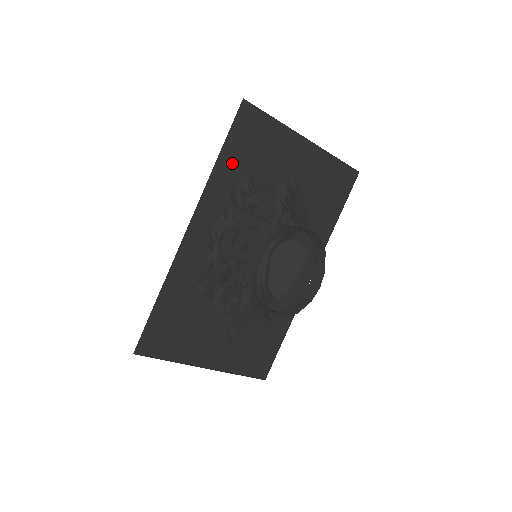
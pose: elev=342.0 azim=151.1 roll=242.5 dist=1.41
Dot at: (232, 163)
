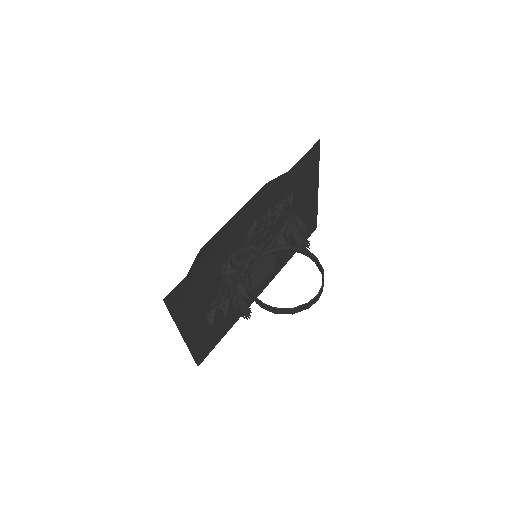
Dot at: (292, 178)
